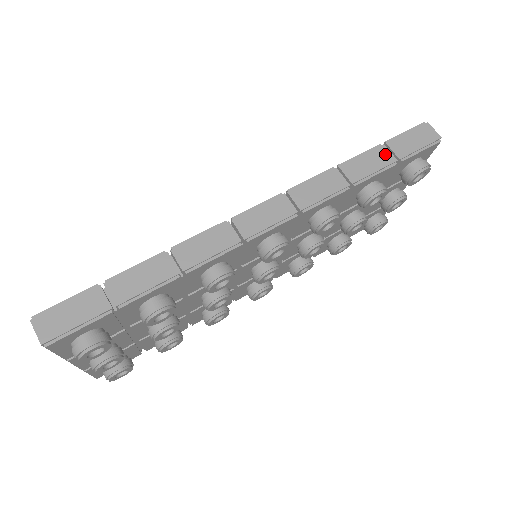
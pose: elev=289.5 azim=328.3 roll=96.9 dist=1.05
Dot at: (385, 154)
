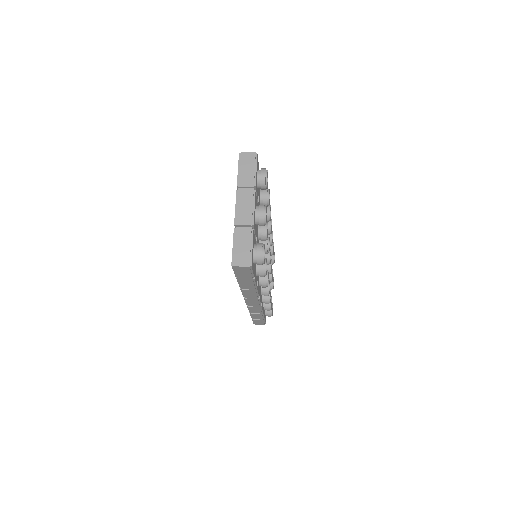
Dot at: occluded
